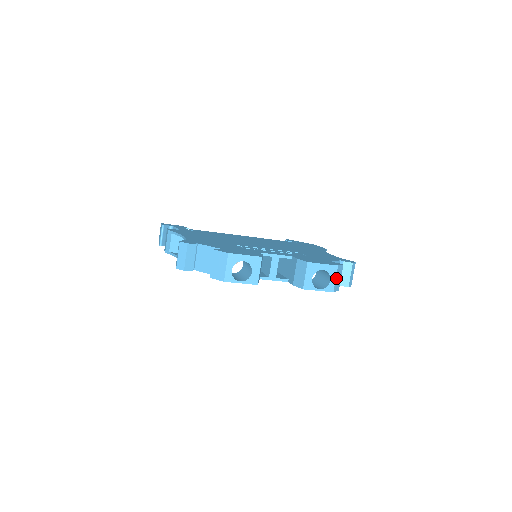
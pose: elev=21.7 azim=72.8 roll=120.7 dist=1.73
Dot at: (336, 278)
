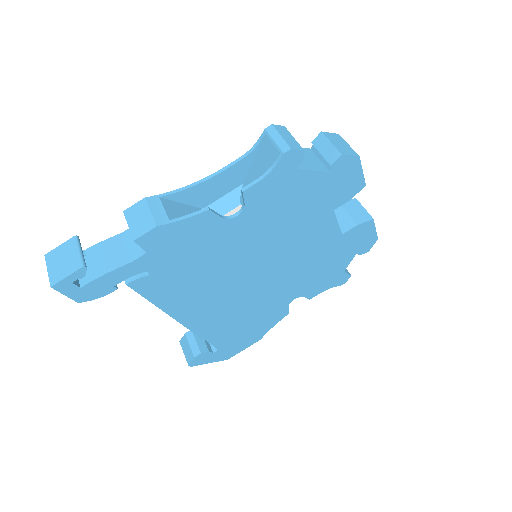
Dot at: occluded
